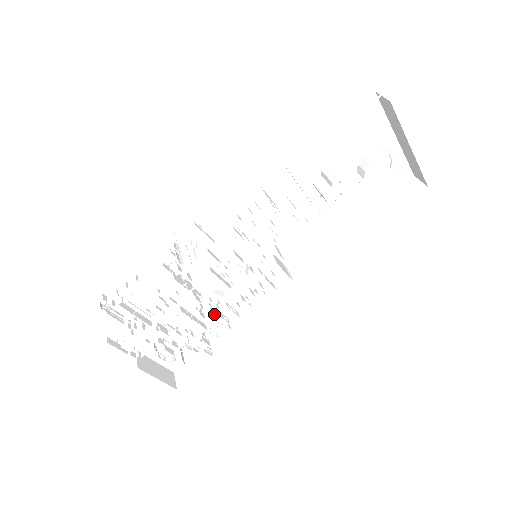
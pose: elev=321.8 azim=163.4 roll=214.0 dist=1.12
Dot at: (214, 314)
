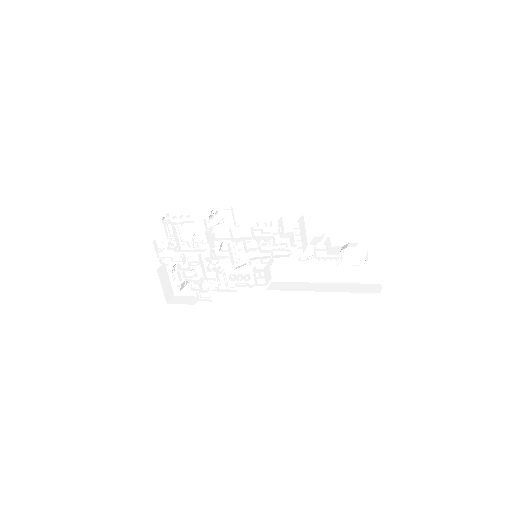
Dot at: (215, 274)
